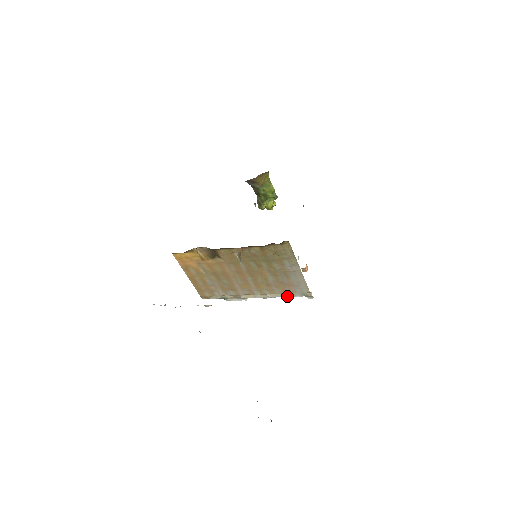
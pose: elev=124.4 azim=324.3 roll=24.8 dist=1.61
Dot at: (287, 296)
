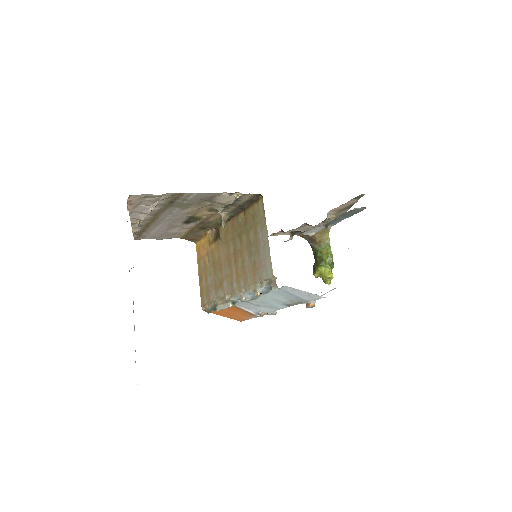
Dot at: (257, 288)
